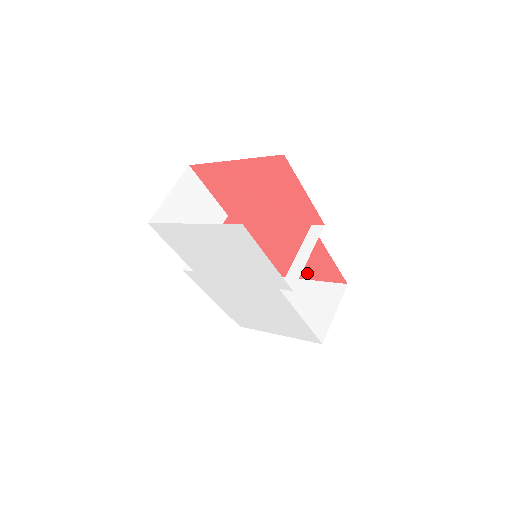
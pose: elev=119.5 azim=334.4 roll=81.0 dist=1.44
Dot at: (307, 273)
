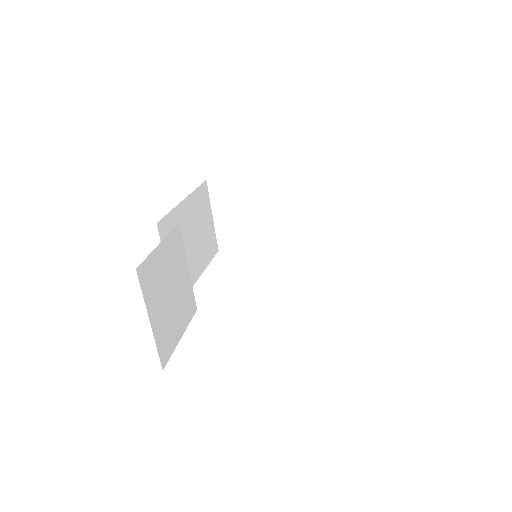
Dot at: occluded
